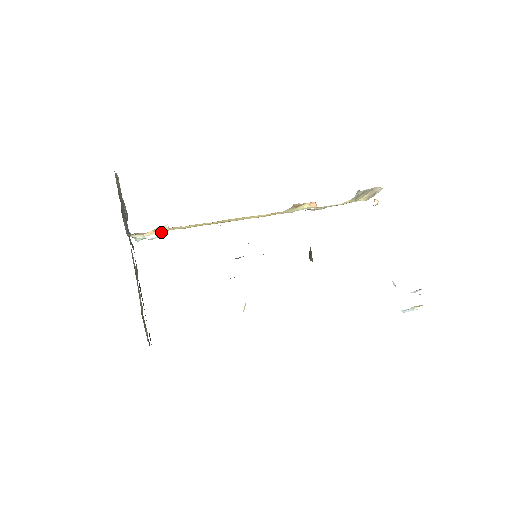
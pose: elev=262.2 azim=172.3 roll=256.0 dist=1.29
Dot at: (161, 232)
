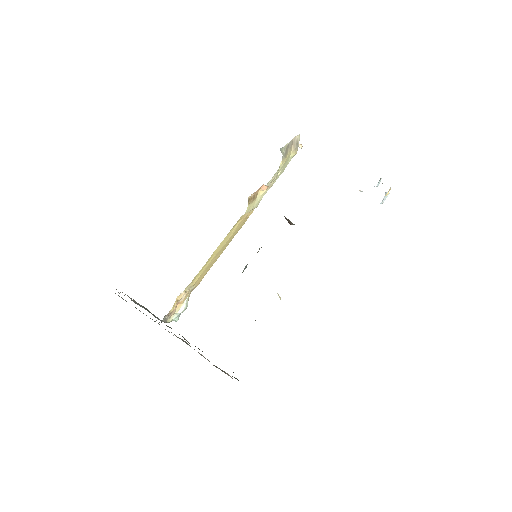
Dot at: (185, 300)
